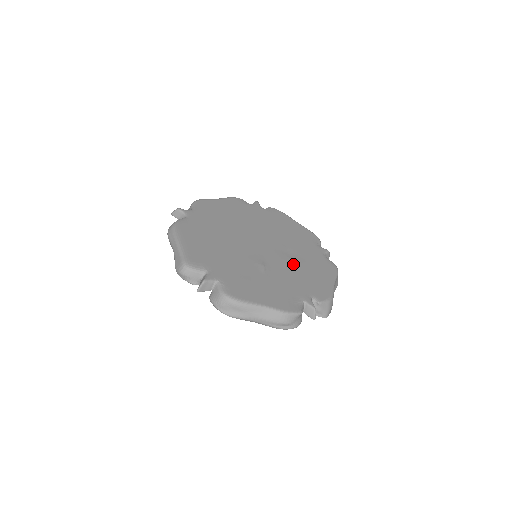
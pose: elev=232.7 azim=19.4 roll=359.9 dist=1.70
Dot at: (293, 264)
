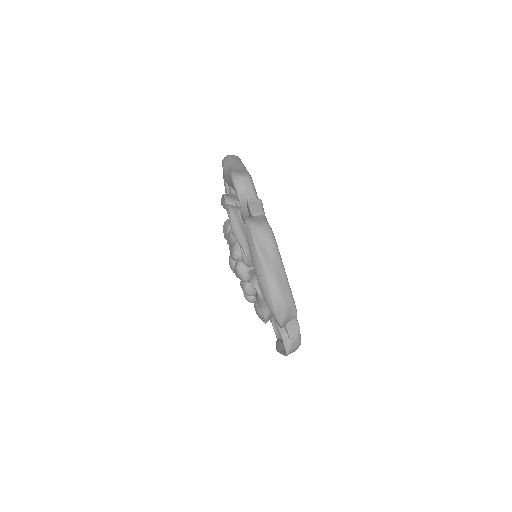
Dot at: occluded
